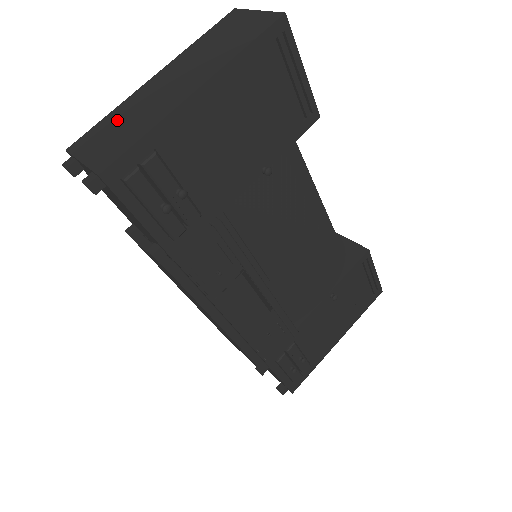
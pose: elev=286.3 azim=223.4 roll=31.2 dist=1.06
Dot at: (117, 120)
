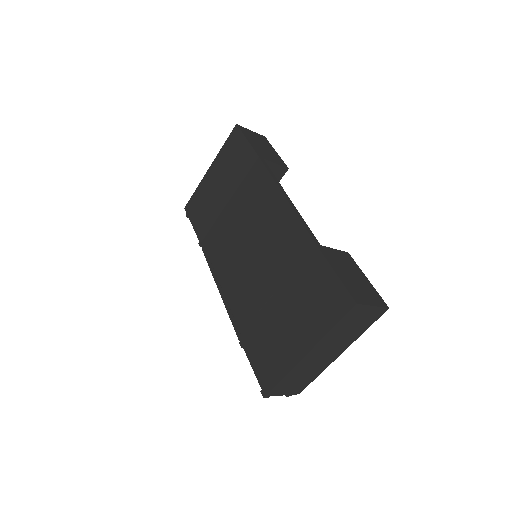
Dot at: (294, 378)
